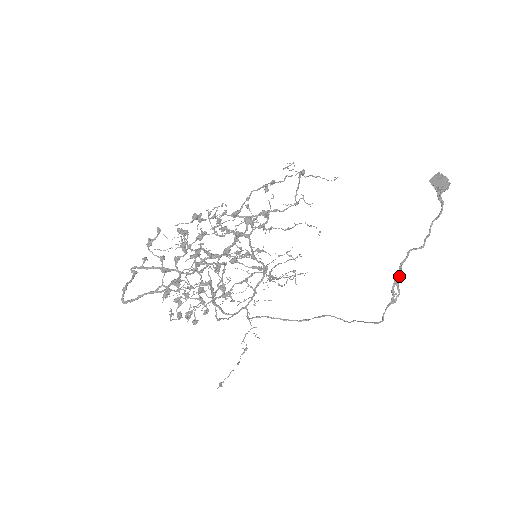
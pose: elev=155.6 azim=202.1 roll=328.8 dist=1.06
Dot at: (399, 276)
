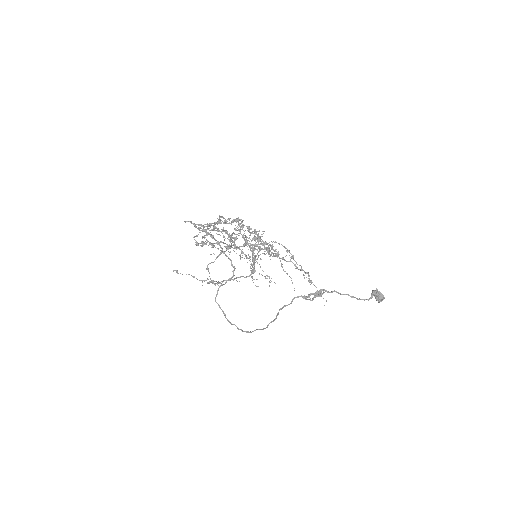
Dot at: (319, 295)
